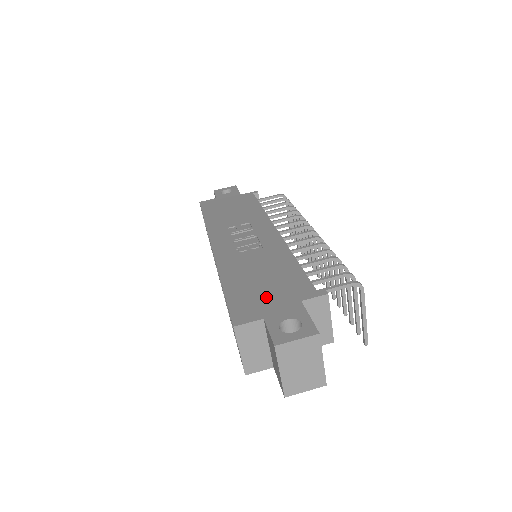
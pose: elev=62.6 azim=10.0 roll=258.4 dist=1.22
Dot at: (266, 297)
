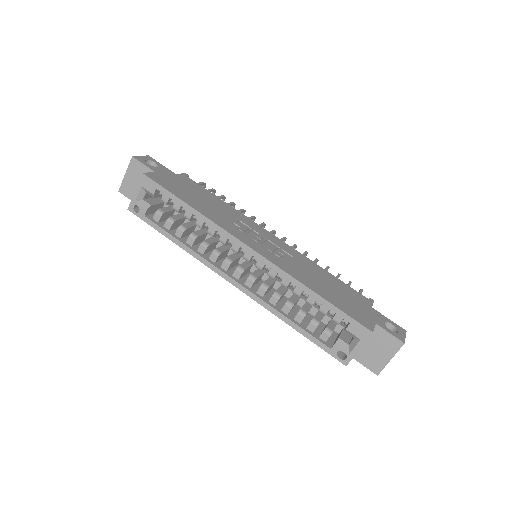
Dot at: (355, 305)
